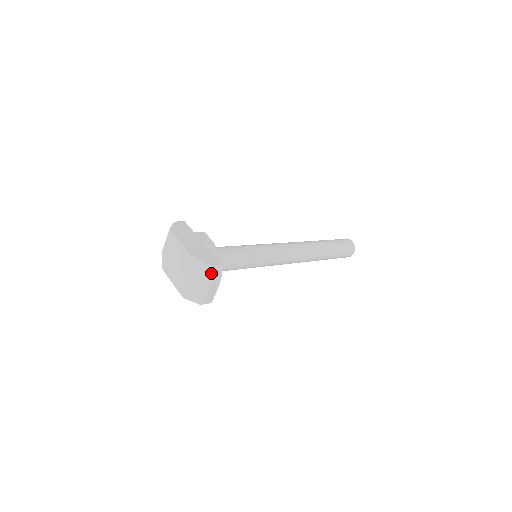
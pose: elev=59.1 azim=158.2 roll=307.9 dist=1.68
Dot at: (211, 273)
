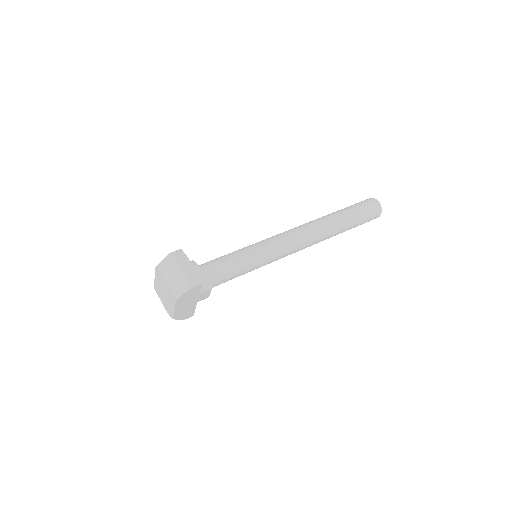
Dot at: (172, 257)
